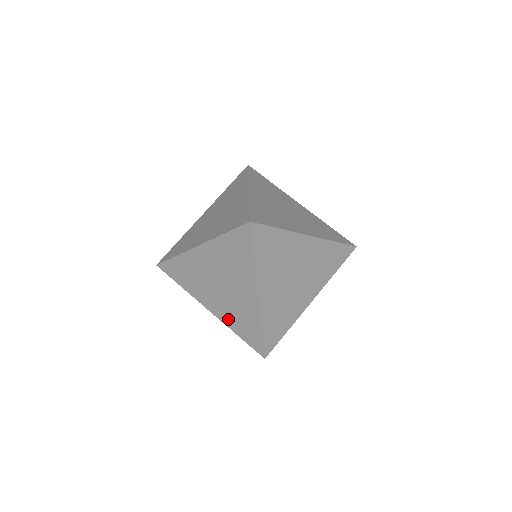
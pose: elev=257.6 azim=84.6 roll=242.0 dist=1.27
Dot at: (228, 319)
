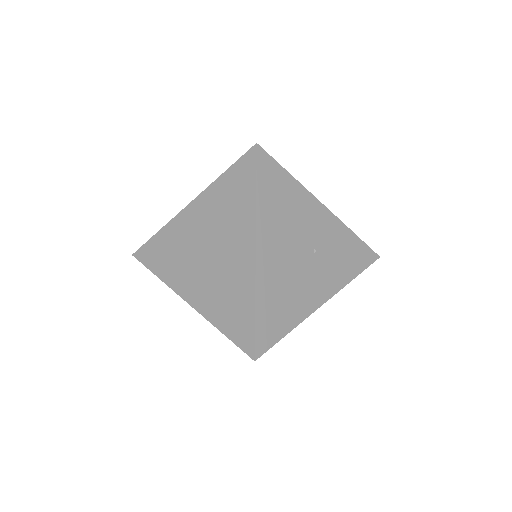
Dot at: (210, 306)
